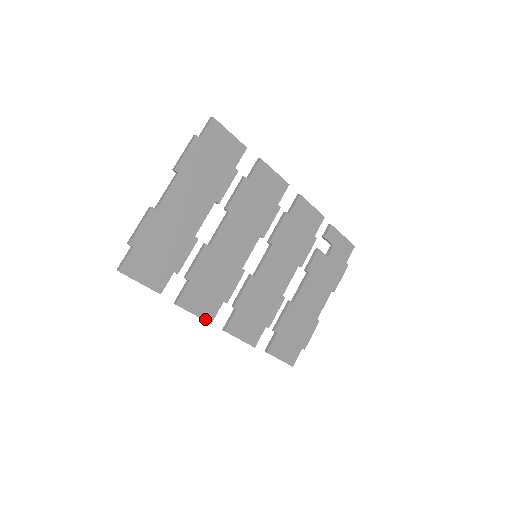
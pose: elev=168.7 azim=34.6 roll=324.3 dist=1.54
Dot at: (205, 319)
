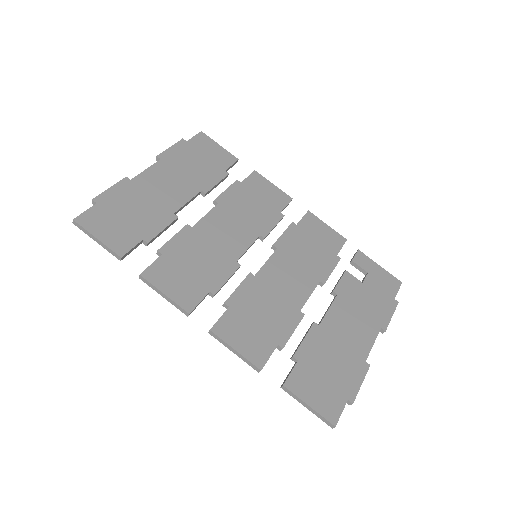
Dot at: (181, 305)
